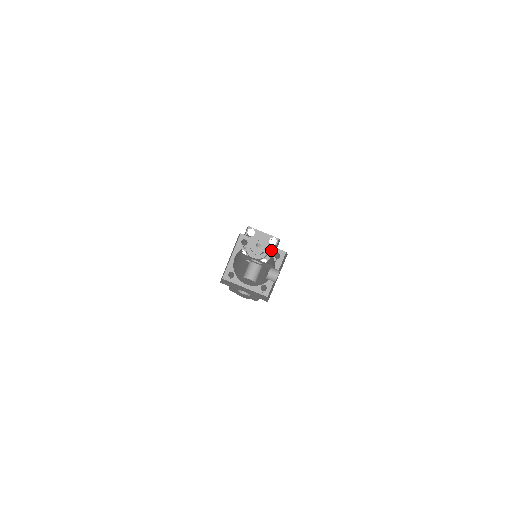
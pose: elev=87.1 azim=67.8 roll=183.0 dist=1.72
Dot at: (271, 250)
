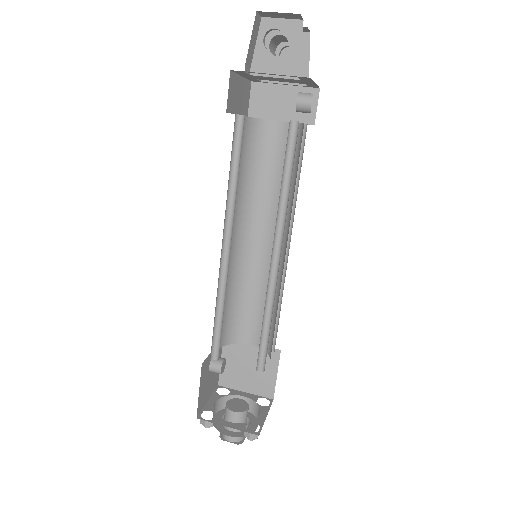
Dot at: occluded
